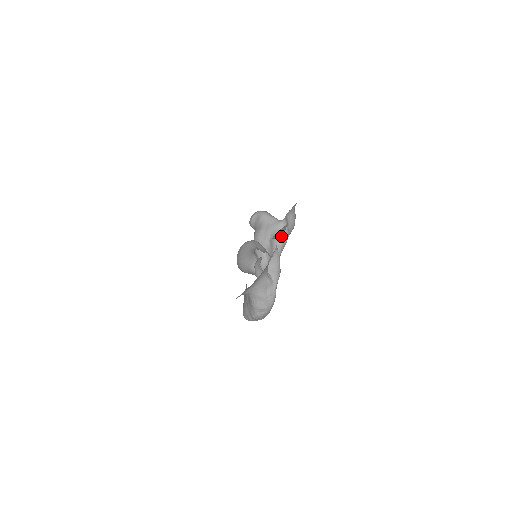
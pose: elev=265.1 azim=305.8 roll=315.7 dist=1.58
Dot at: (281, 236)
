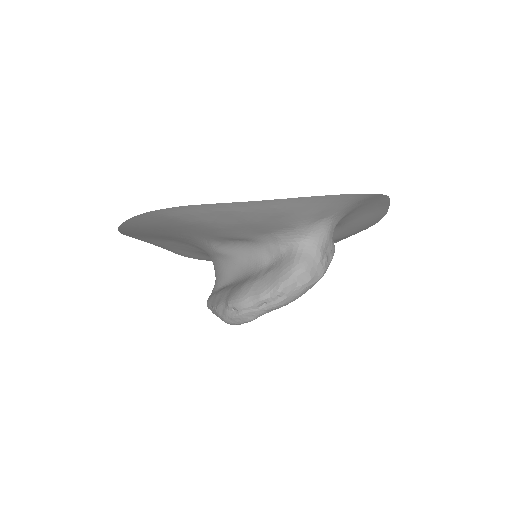
Dot at: occluded
